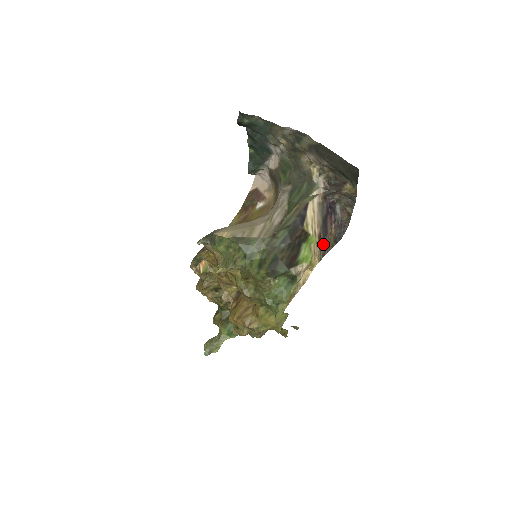
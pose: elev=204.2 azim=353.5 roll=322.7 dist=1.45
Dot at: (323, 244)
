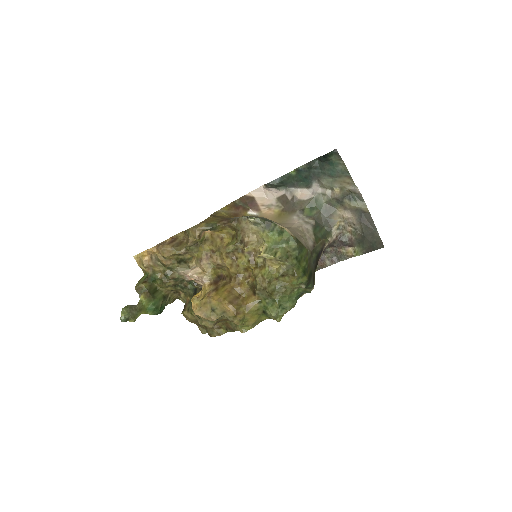
Dot at: occluded
